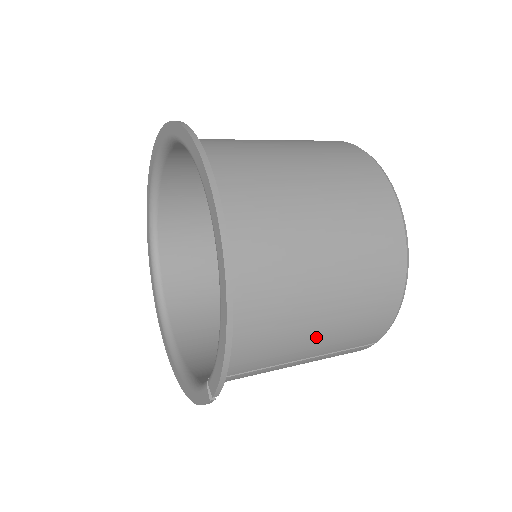
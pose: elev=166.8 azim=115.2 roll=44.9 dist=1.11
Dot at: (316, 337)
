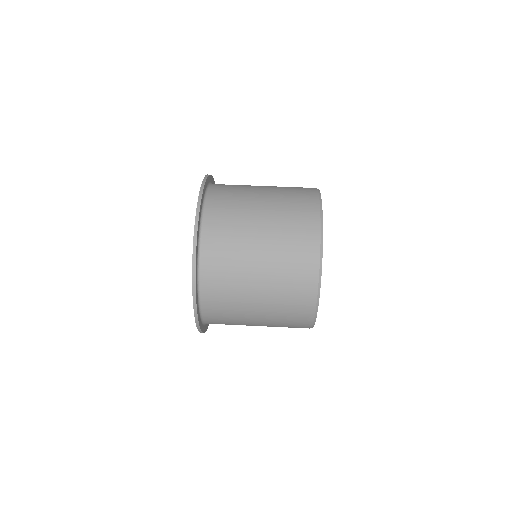
Dot at: (258, 325)
